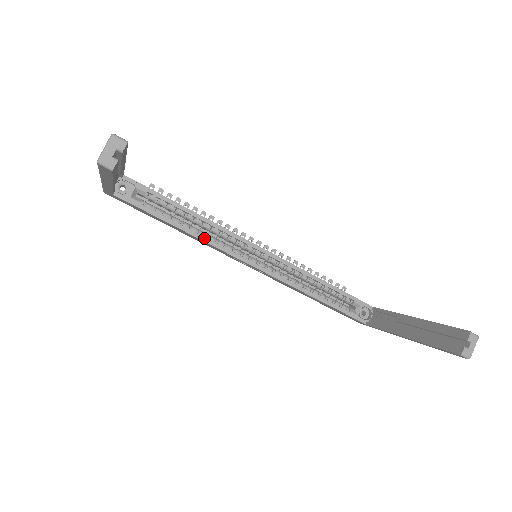
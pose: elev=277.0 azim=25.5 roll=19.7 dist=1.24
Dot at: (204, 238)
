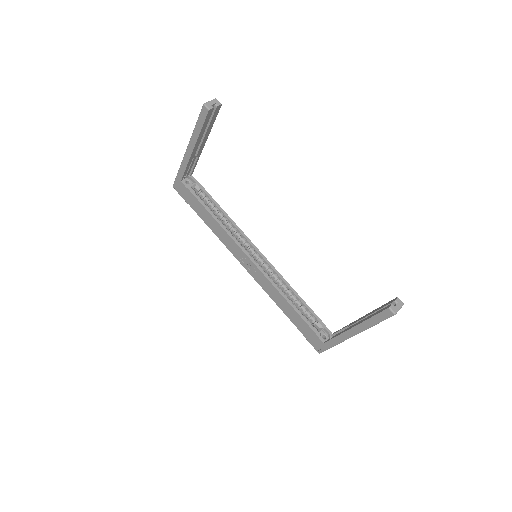
Dot at: (226, 229)
